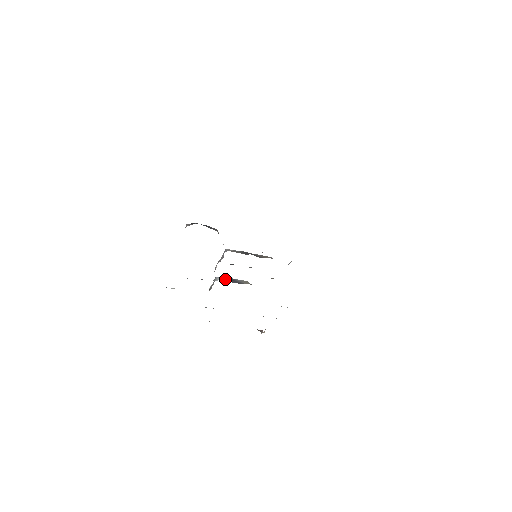
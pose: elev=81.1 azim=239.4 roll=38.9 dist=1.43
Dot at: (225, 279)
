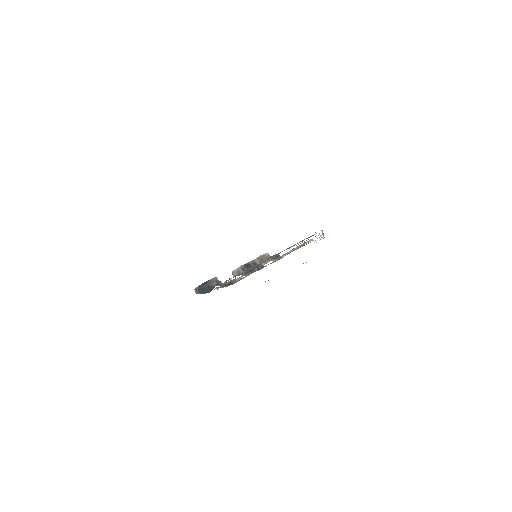
Dot at: occluded
